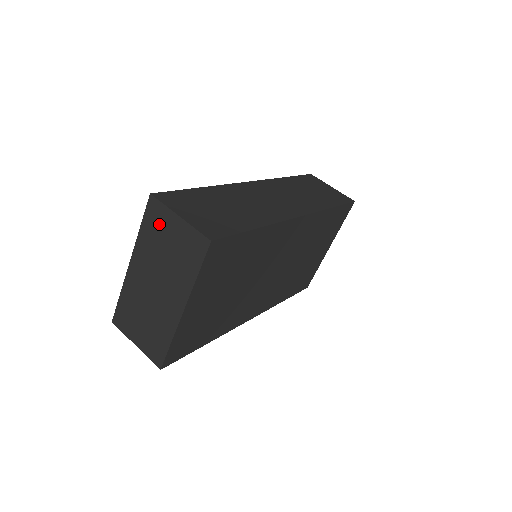
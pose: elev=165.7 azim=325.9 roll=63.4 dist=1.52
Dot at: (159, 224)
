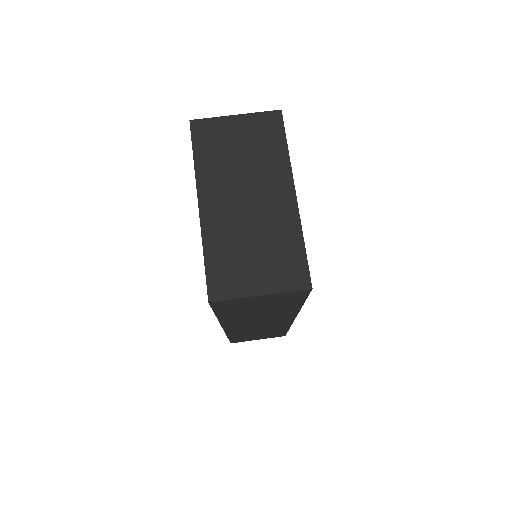
Dot at: (216, 138)
